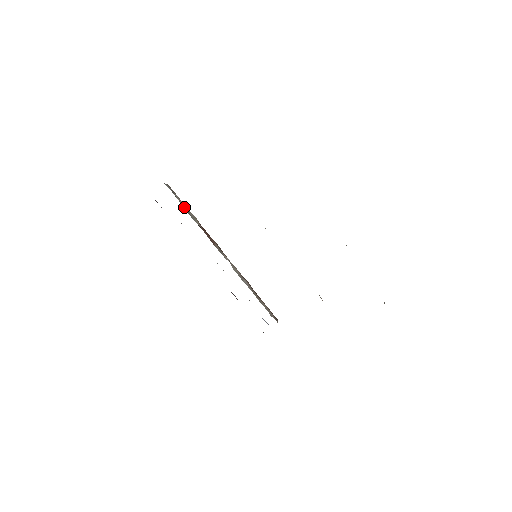
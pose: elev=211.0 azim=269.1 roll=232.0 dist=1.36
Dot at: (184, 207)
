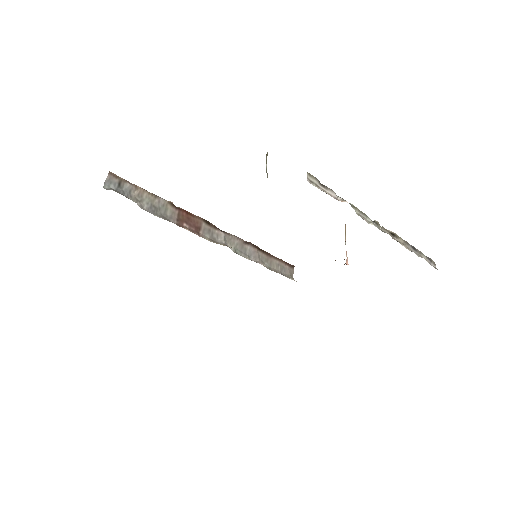
Dot at: (145, 203)
